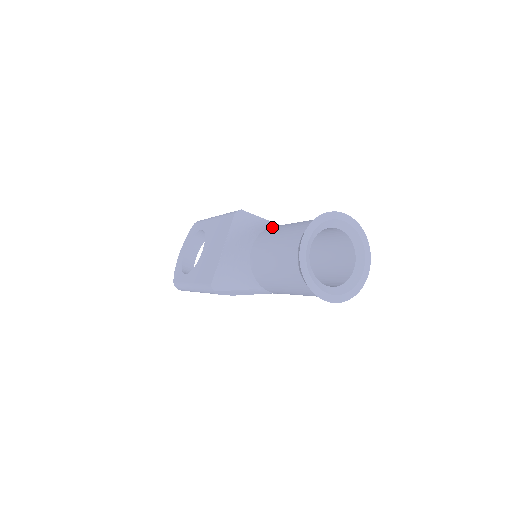
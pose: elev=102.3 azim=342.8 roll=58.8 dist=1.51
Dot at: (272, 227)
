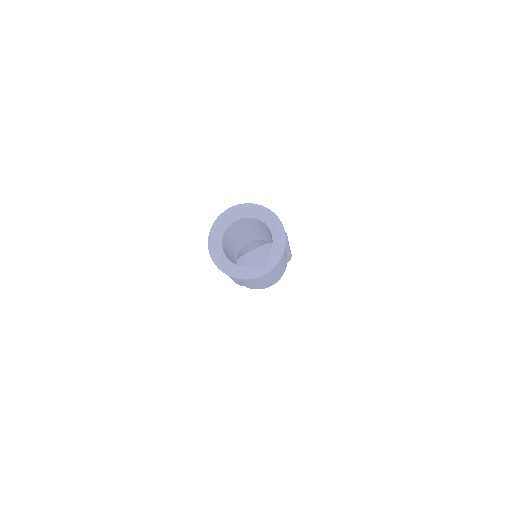
Dot at: occluded
